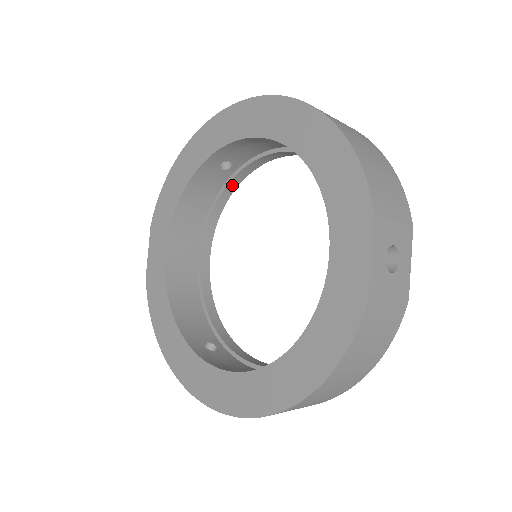
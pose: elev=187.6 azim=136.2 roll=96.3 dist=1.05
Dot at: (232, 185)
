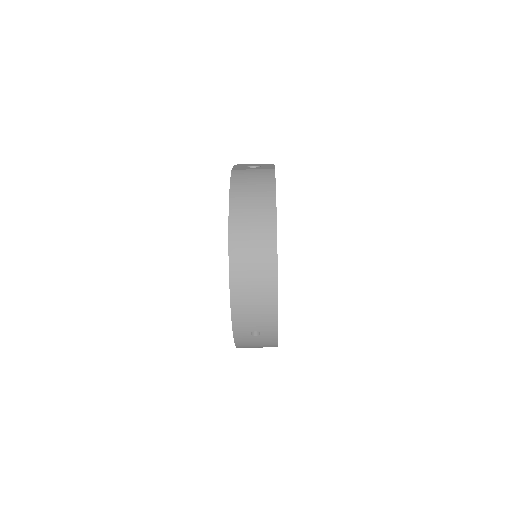
Dot at: occluded
